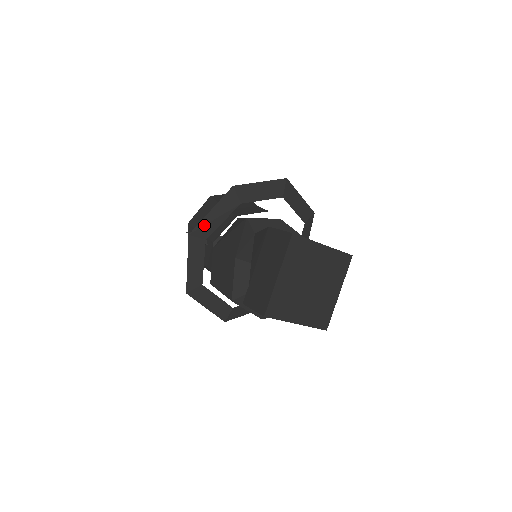
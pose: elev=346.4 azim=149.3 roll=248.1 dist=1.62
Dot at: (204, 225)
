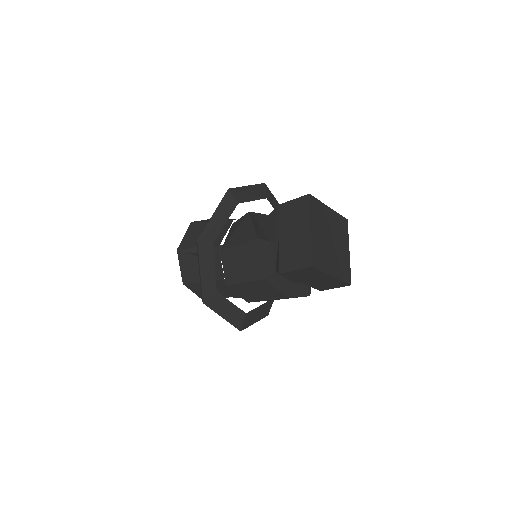
Dot at: (210, 229)
